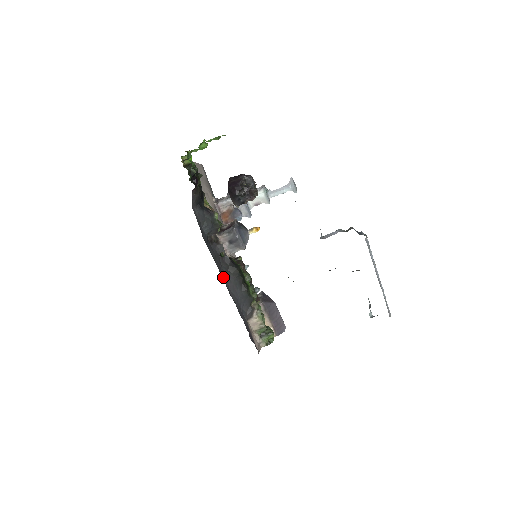
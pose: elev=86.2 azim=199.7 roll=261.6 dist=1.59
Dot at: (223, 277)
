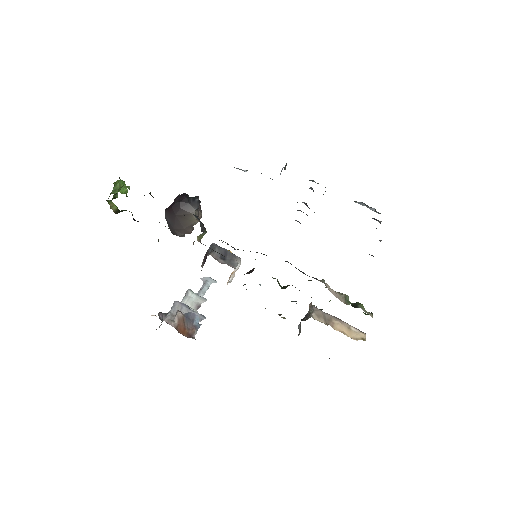
Dot at: occluded
